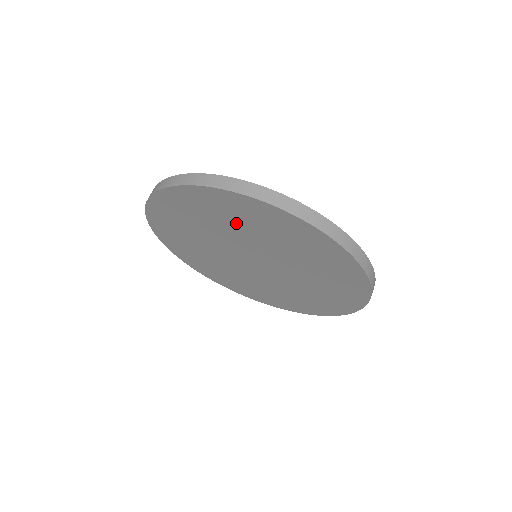
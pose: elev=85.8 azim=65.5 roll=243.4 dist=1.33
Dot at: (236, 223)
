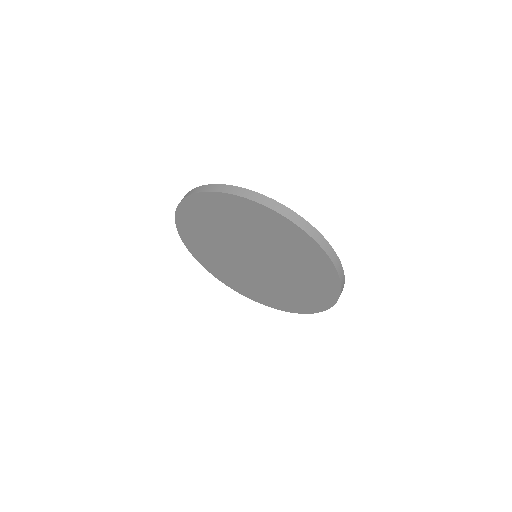
Dot at: (265, 233)
